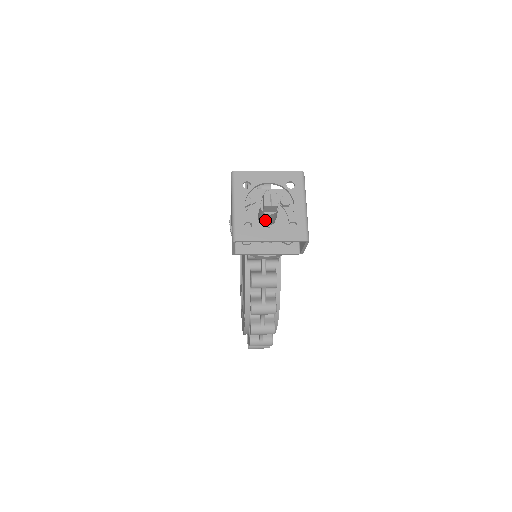
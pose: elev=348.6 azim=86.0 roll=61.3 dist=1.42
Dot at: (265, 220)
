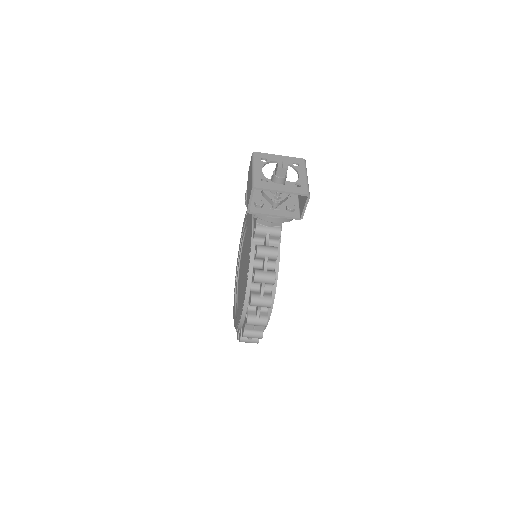
Dot at: occluded
